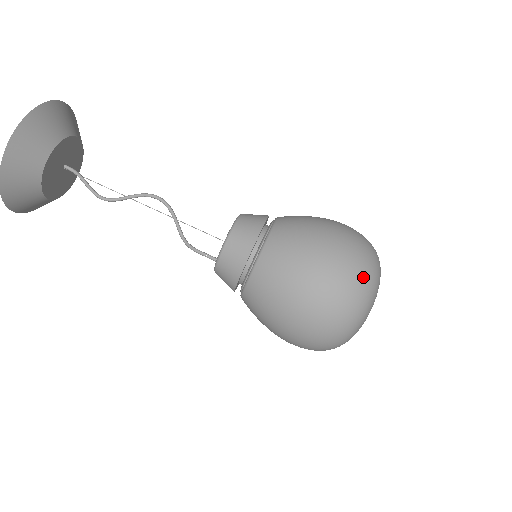
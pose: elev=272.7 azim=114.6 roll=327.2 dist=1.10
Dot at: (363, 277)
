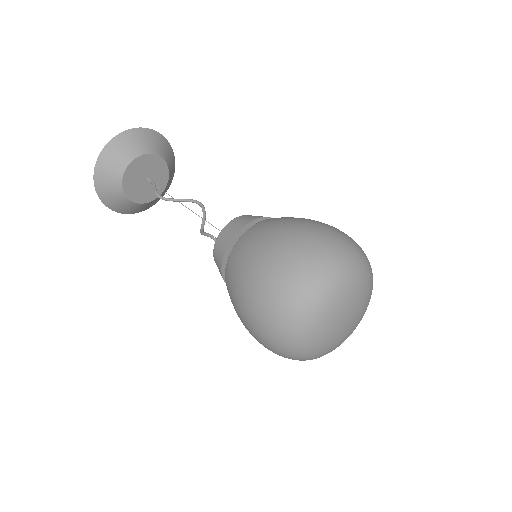
Dot at: (348, 246)
